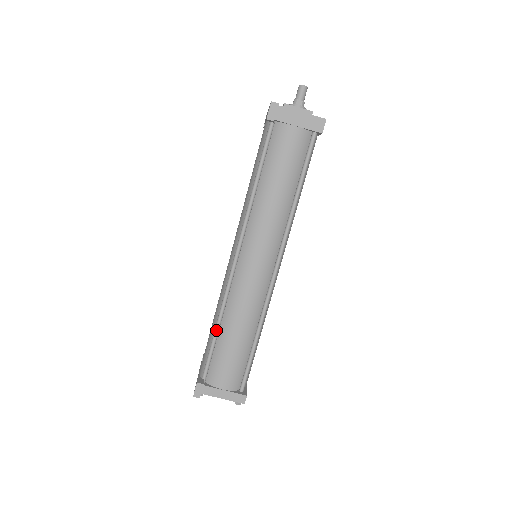
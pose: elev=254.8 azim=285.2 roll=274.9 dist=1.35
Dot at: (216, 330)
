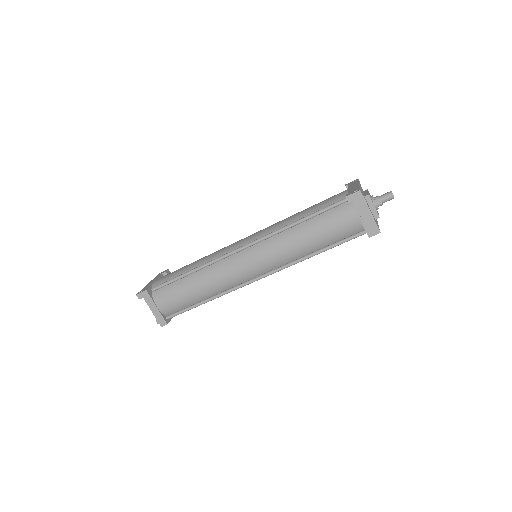
Dot at: (188, 273)
